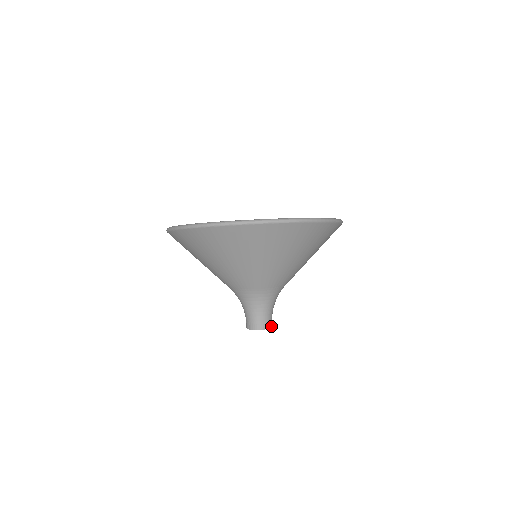
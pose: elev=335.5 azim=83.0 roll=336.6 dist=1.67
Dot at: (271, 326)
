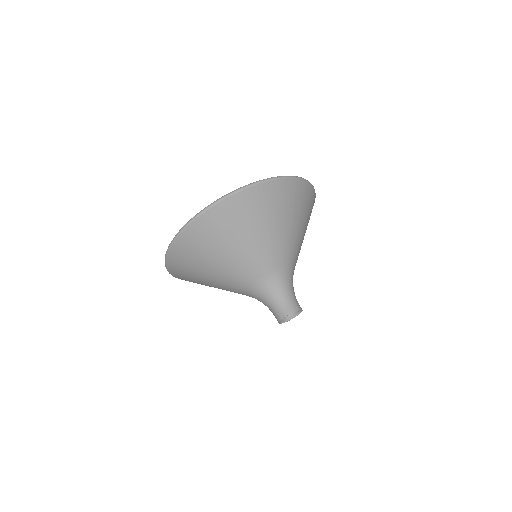
Dot at: occluded
